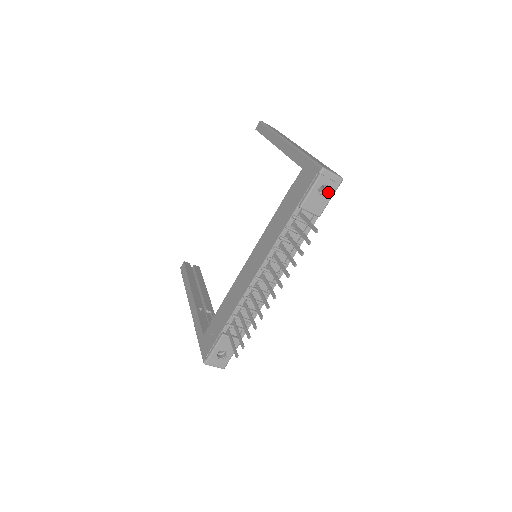
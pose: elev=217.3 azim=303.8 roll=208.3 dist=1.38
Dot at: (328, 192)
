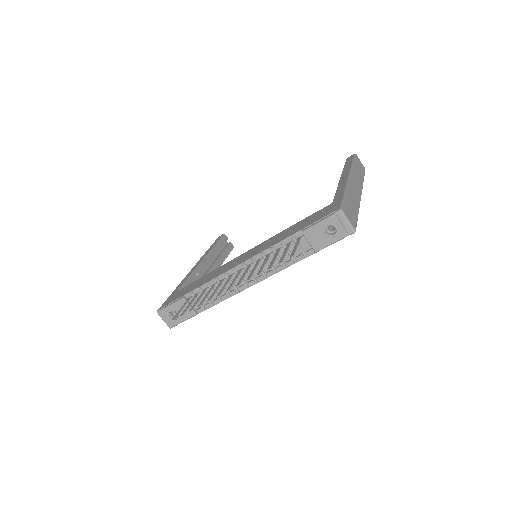
Dot at: (335, 235)
